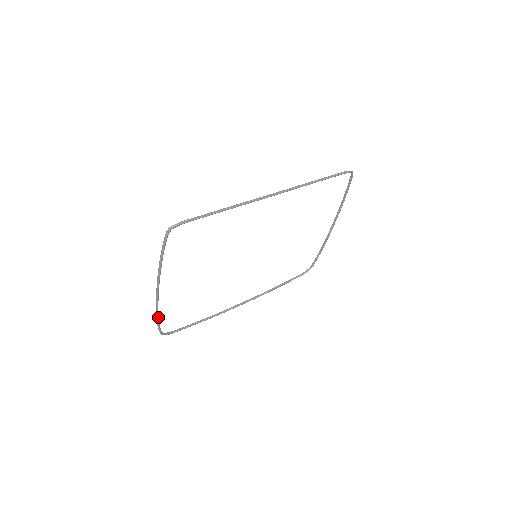
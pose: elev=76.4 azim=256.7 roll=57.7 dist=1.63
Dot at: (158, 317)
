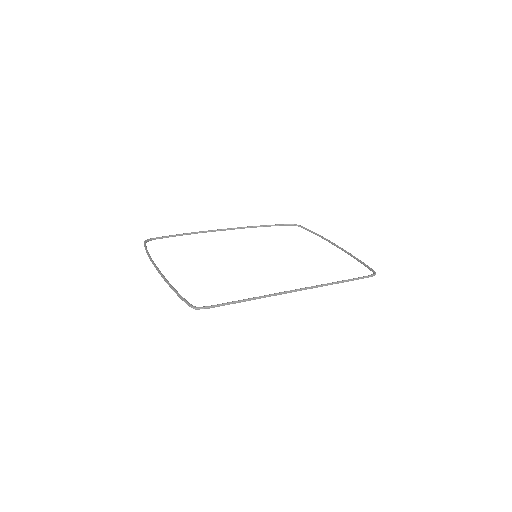
Dot at: (149, 255)
